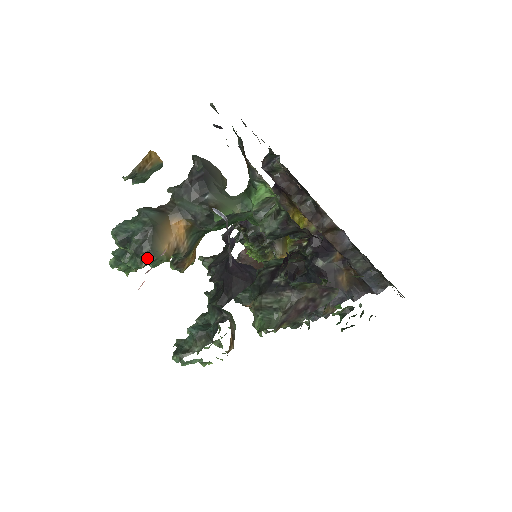
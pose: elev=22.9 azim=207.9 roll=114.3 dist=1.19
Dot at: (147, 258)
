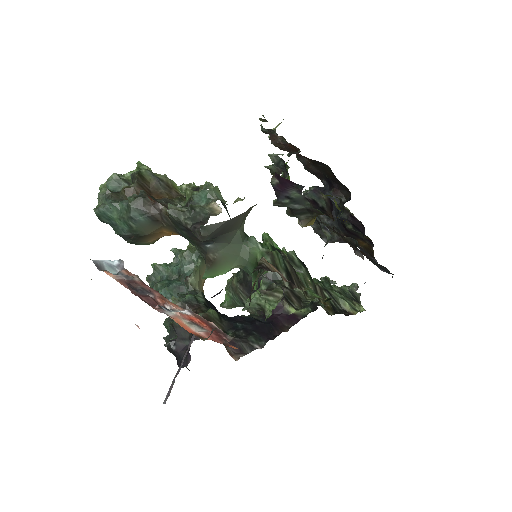
Dot at: (131, 242)
